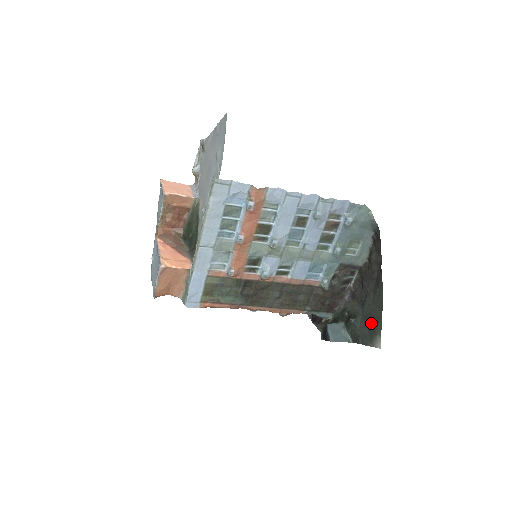
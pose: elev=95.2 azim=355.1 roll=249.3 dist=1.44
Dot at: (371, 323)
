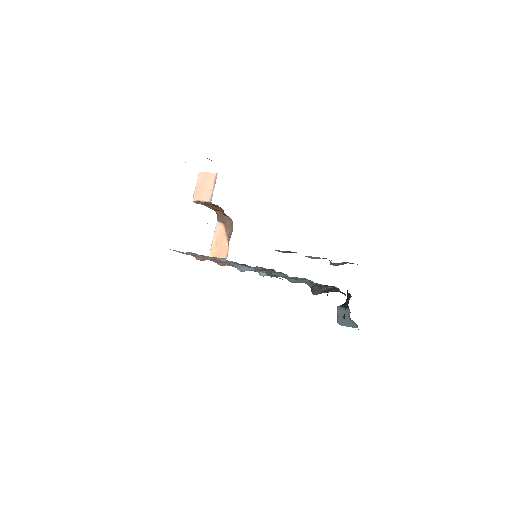
Dot at: occluded
